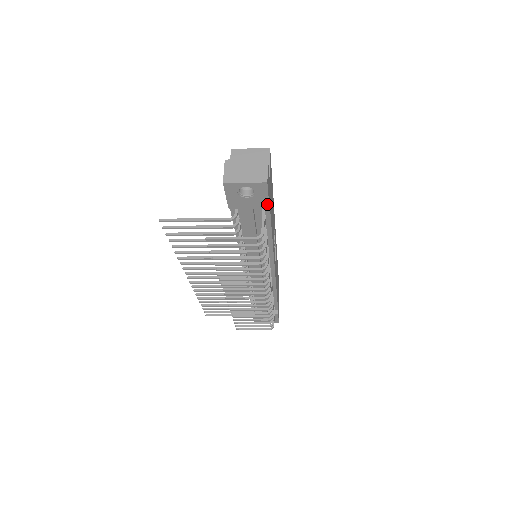
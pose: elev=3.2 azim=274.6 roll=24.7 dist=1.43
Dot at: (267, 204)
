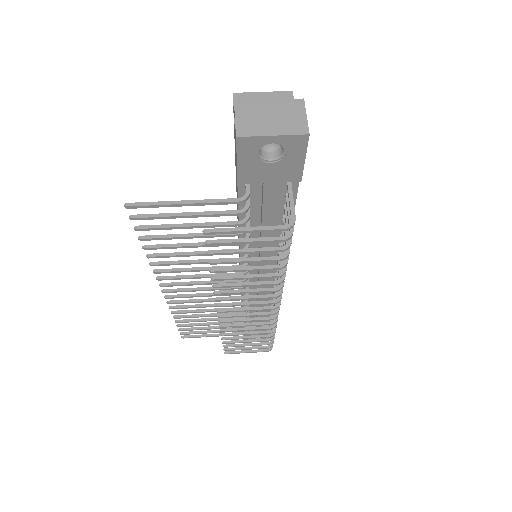
Dot at: (299, 174)
